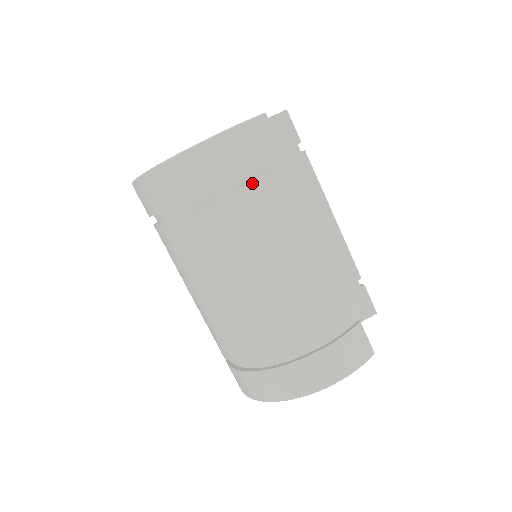
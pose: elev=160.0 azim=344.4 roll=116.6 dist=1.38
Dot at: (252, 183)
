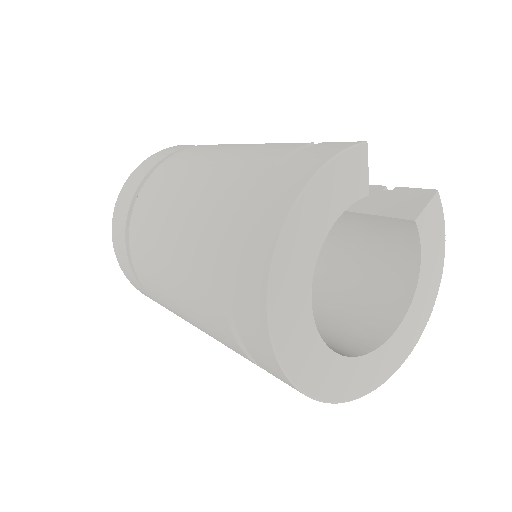
Dot at: (165, 162)
